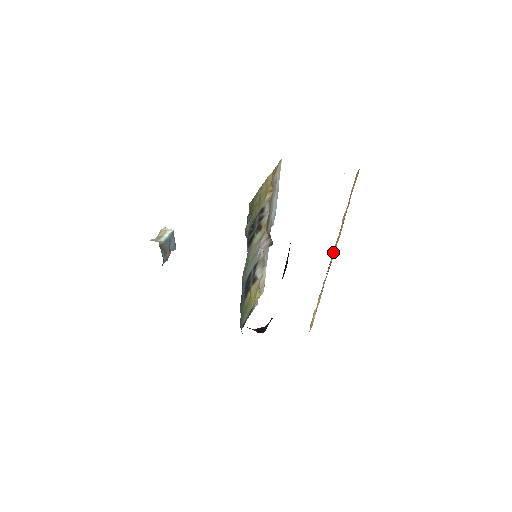
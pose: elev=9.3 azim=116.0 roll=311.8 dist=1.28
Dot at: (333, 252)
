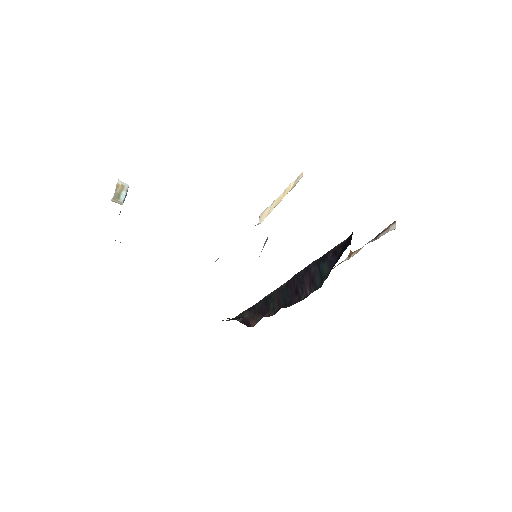
Dot at: occluded
